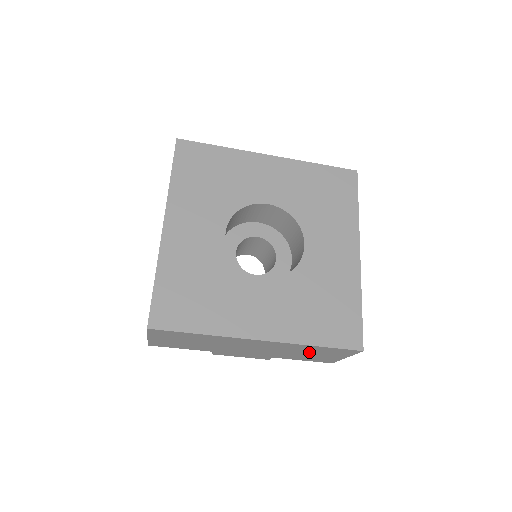
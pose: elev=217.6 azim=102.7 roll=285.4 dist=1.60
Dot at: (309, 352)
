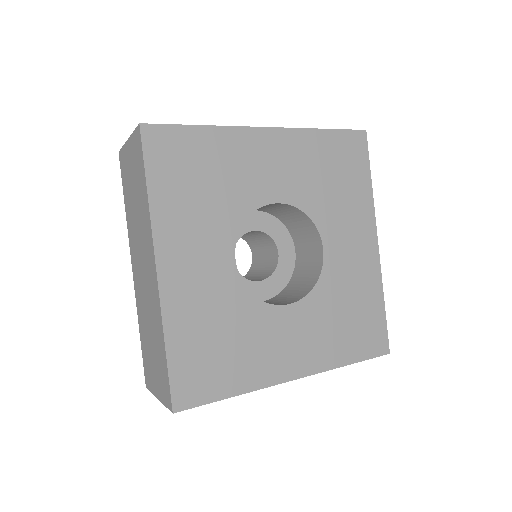
Dot at: occluded
